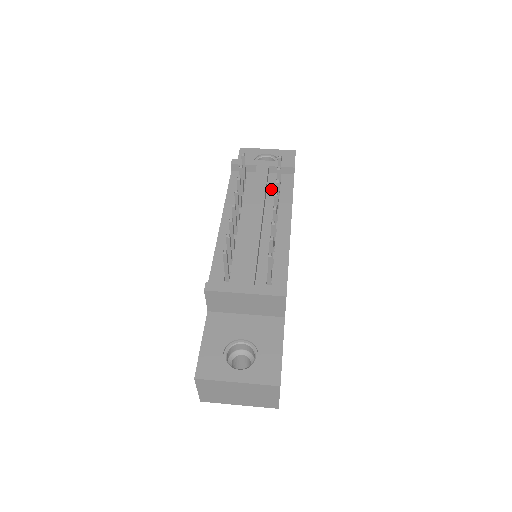
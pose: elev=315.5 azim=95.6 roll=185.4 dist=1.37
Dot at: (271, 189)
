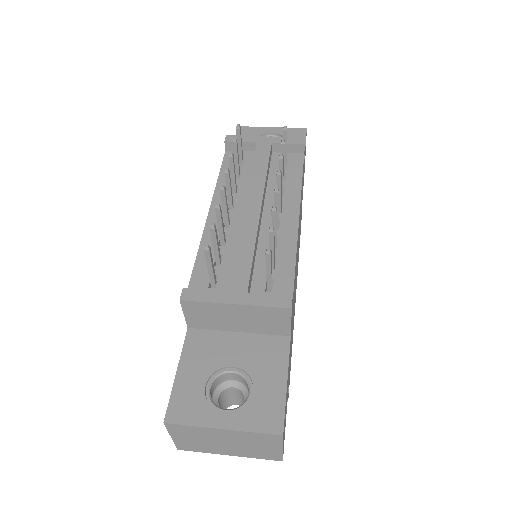
Dot at: (274, 171)
